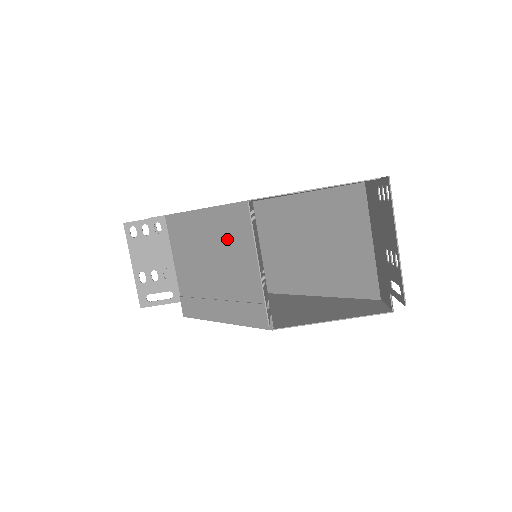
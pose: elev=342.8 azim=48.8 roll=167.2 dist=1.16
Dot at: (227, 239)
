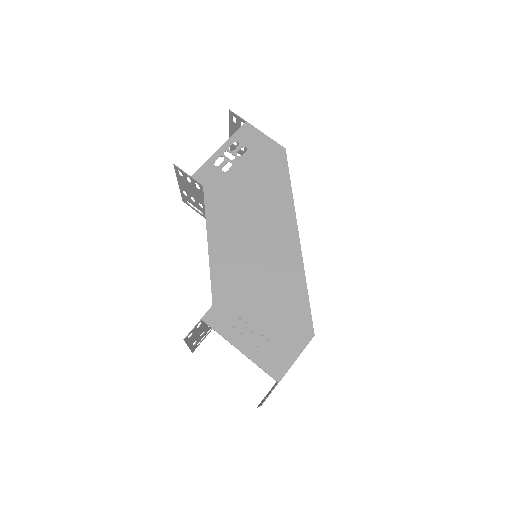
Dot at: occluded
